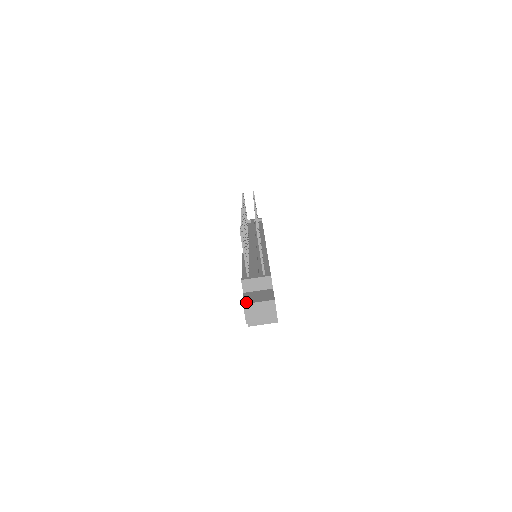
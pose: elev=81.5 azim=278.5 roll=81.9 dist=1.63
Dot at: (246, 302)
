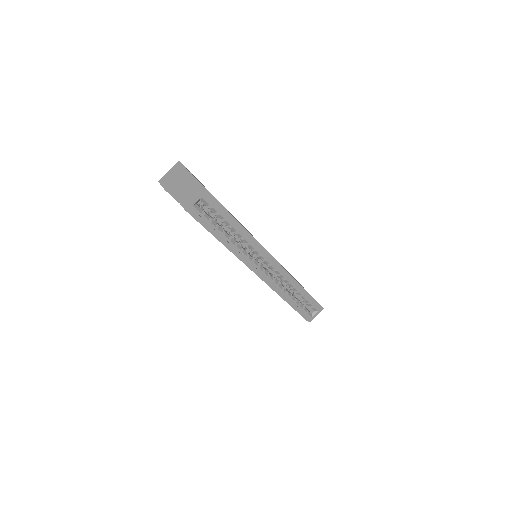
Dot at: occluded
